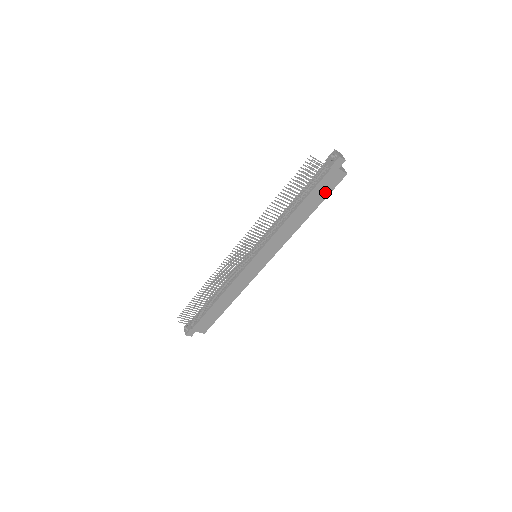
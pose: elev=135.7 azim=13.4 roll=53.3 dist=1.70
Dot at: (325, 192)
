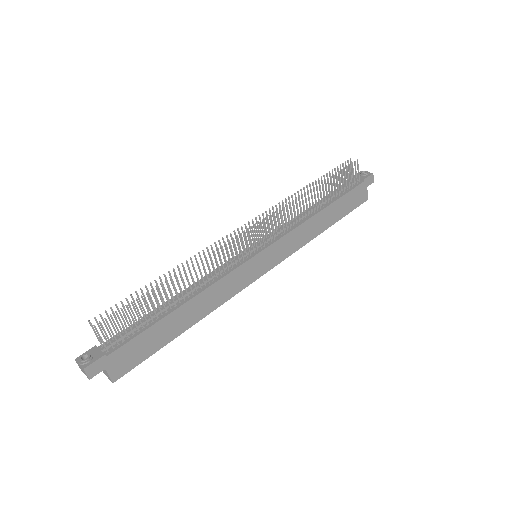
Dot at: (349, 207)
